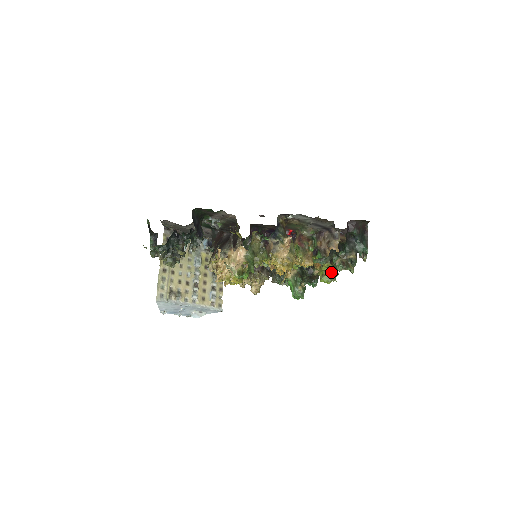
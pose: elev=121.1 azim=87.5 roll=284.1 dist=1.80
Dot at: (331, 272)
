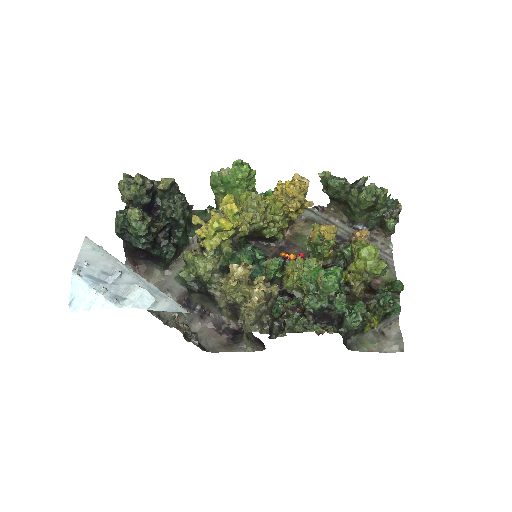
Dot at: occluded
